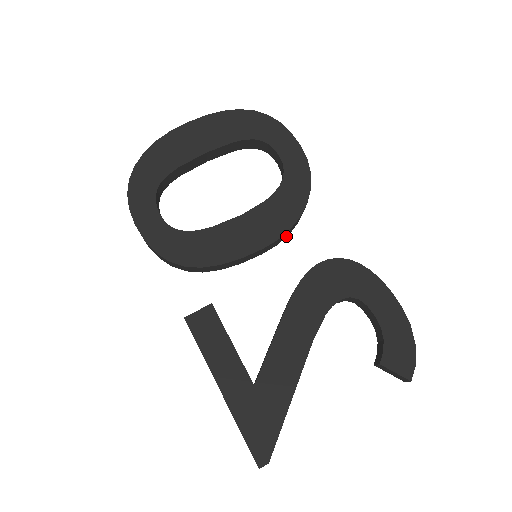
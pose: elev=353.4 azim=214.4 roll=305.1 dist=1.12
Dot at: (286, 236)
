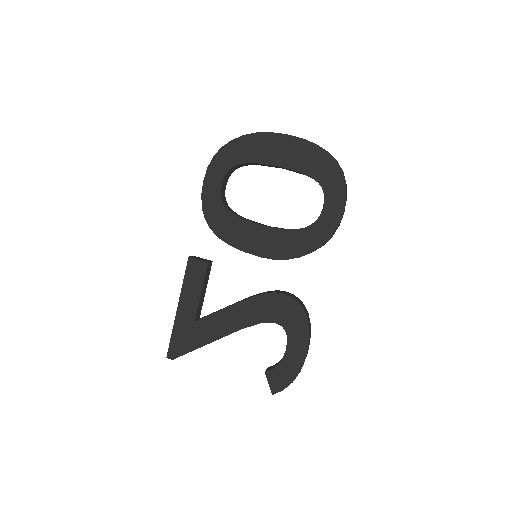
Dot at: occluded
